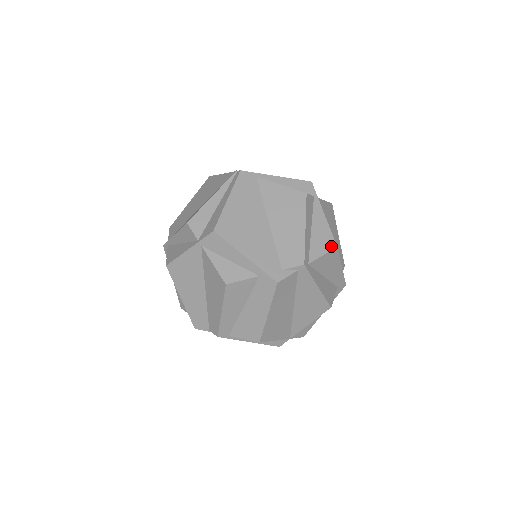
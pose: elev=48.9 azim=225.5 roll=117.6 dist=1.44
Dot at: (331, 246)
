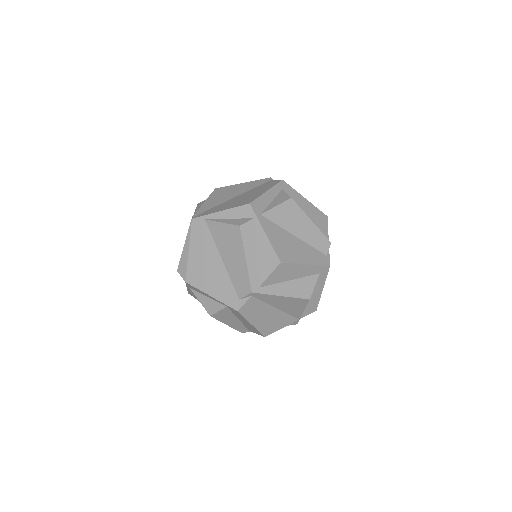
Dot at: (275, 264)
